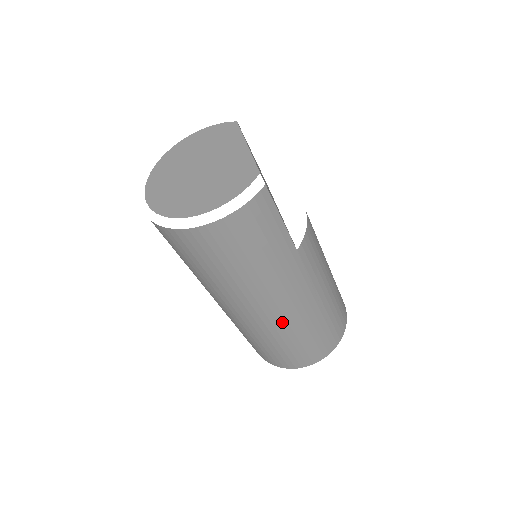
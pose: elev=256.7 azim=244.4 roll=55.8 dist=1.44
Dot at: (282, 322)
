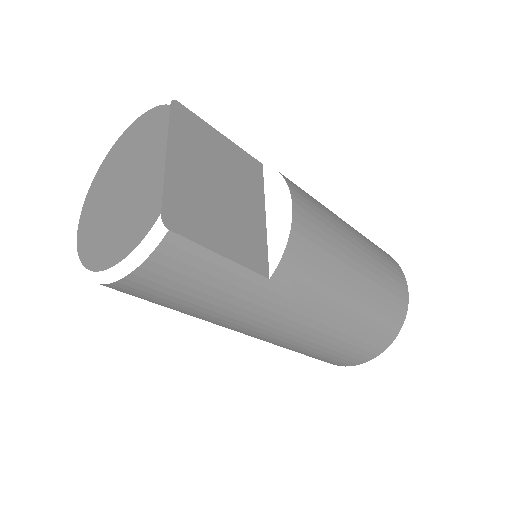
Dot at: (287, 341)
